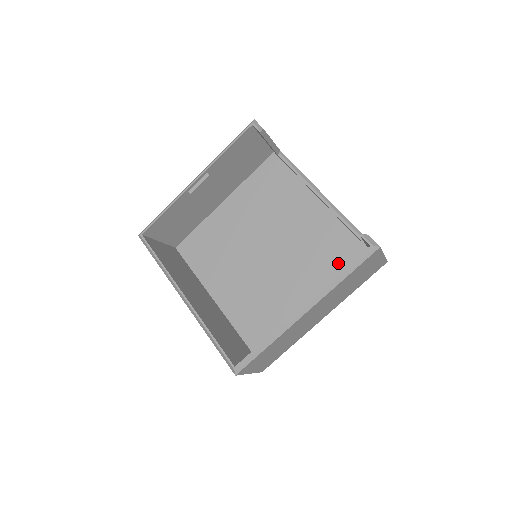
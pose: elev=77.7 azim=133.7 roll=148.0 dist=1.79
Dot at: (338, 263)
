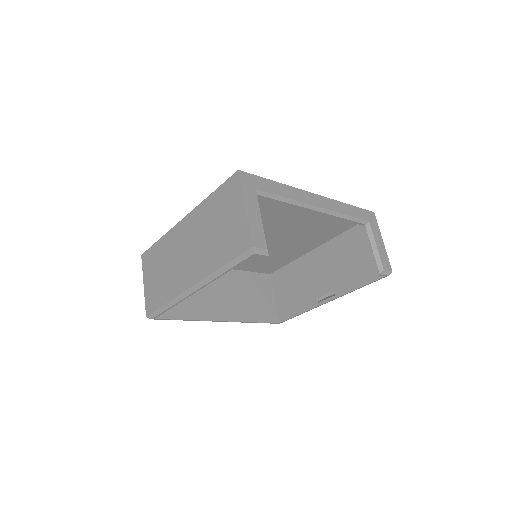
Dot at: (331, 228)
